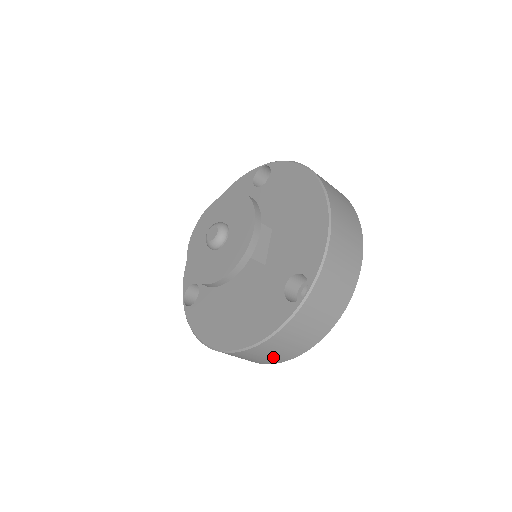
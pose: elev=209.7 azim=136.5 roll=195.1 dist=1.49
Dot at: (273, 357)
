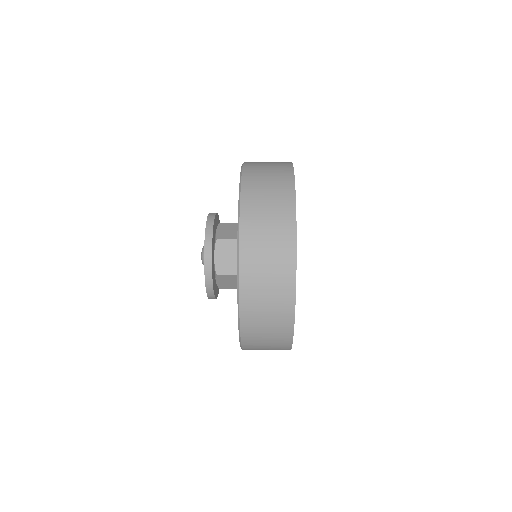
Dot at: (274, 349)
